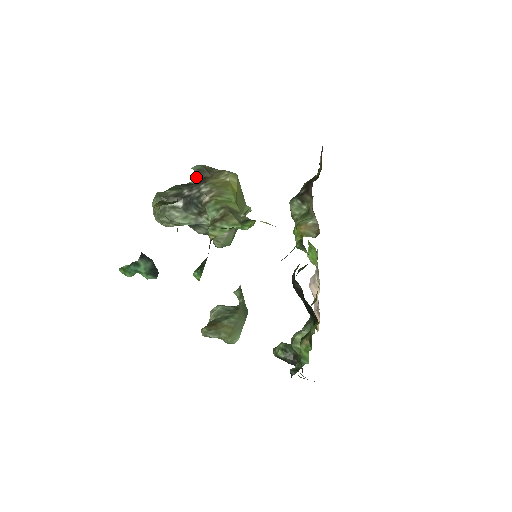
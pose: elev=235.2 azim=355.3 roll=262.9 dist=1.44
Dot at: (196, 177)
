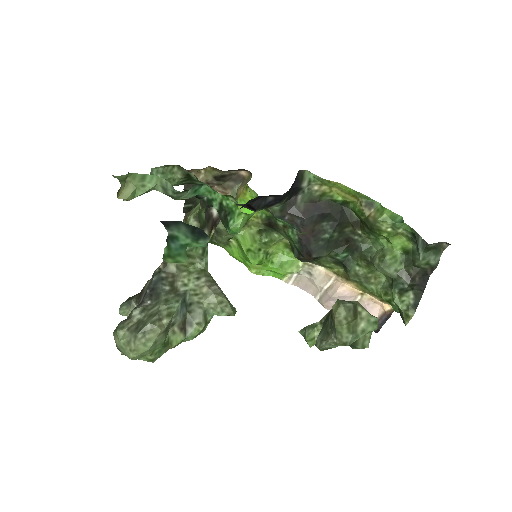
Dot at: occluded
